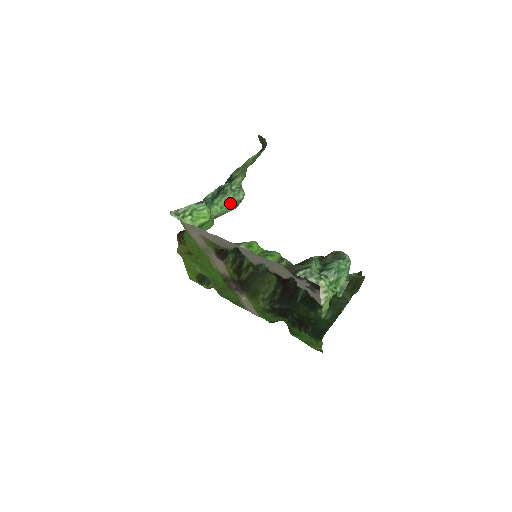
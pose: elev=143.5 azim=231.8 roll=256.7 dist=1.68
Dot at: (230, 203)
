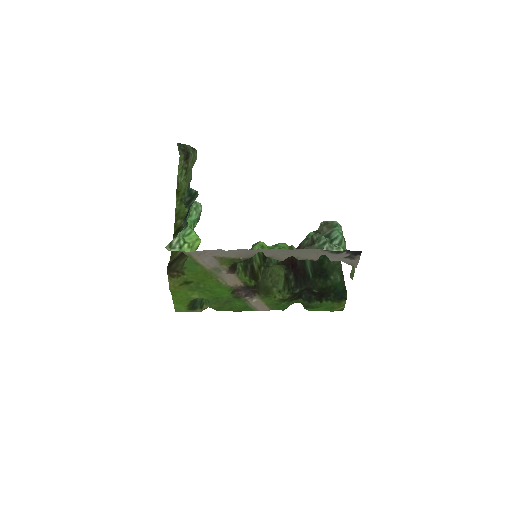
Dot at: (195, 218)
